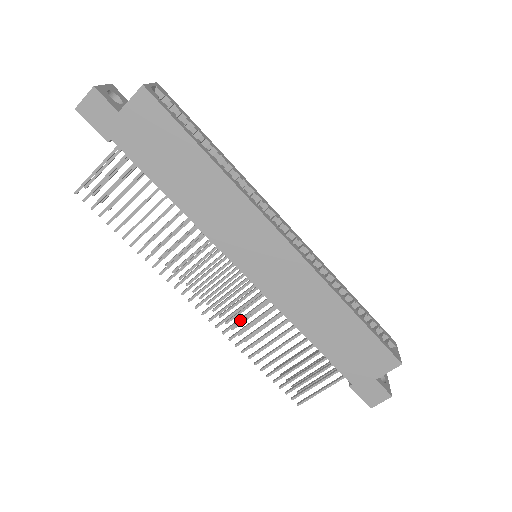
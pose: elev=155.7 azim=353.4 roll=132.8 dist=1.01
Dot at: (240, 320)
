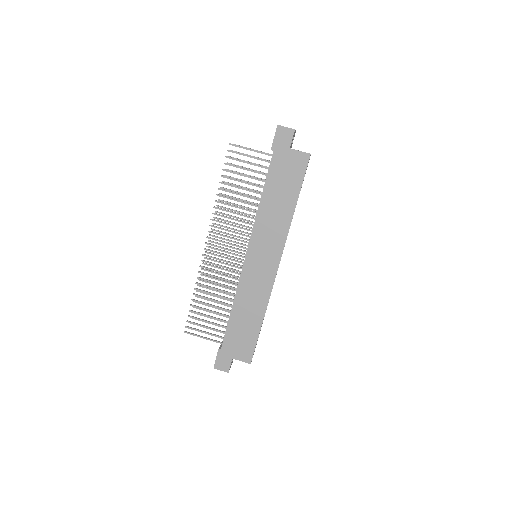
Dot at: (215, 270)
